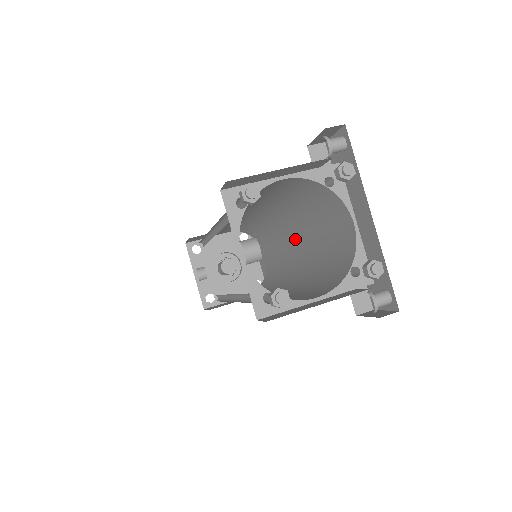
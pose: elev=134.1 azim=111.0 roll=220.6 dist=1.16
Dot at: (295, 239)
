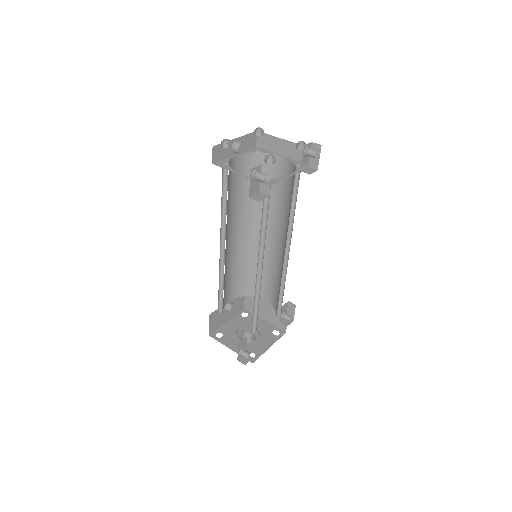
Dot at: occluded
